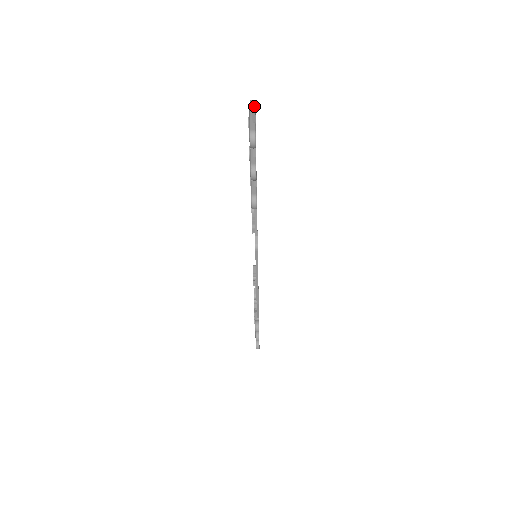
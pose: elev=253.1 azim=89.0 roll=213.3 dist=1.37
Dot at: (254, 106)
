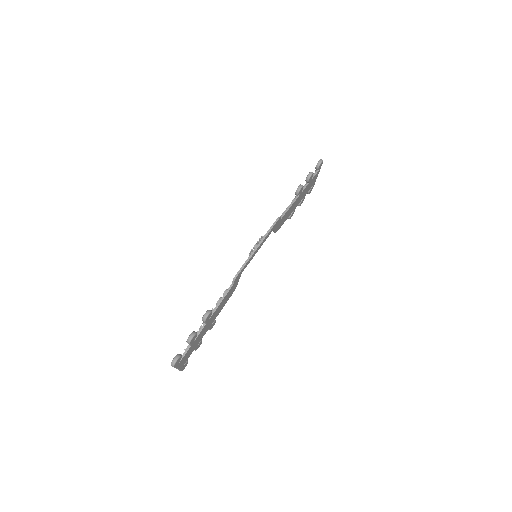
Dot at: (315, 181)
